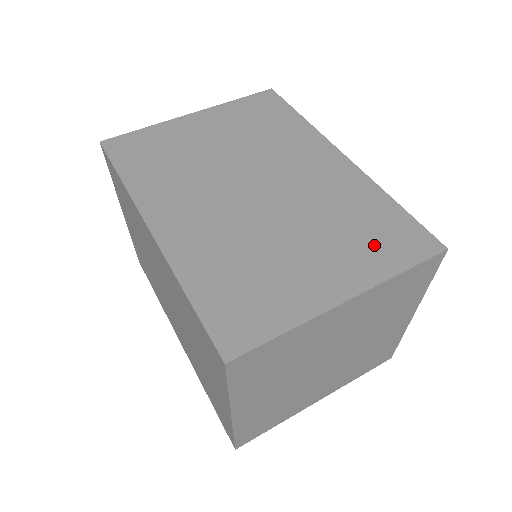
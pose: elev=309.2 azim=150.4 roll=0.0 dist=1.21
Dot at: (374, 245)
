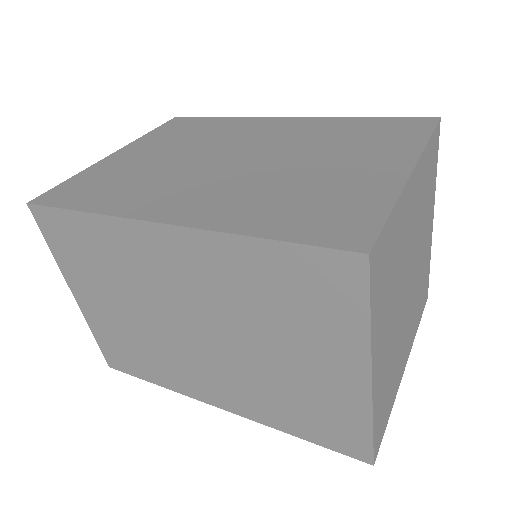
Dot at: (384, 139)
